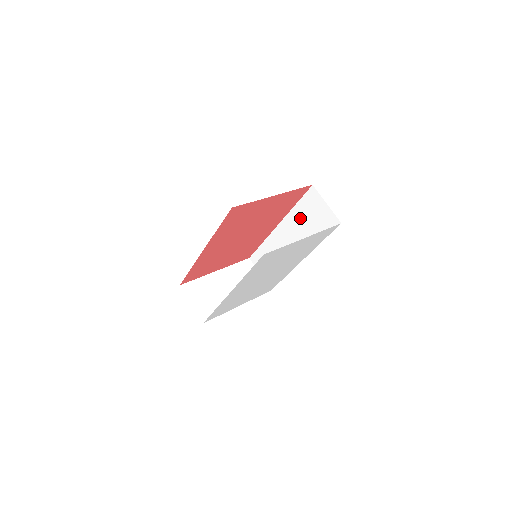
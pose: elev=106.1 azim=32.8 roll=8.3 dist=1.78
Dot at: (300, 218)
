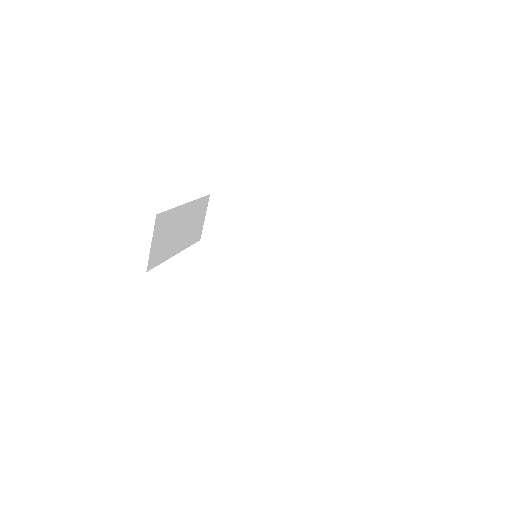
Dot at: (308, 242)
